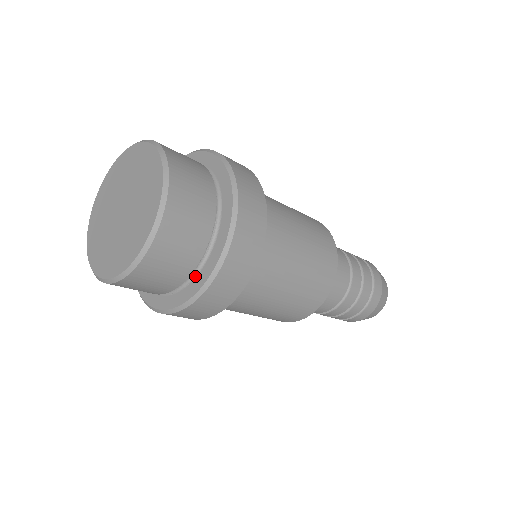
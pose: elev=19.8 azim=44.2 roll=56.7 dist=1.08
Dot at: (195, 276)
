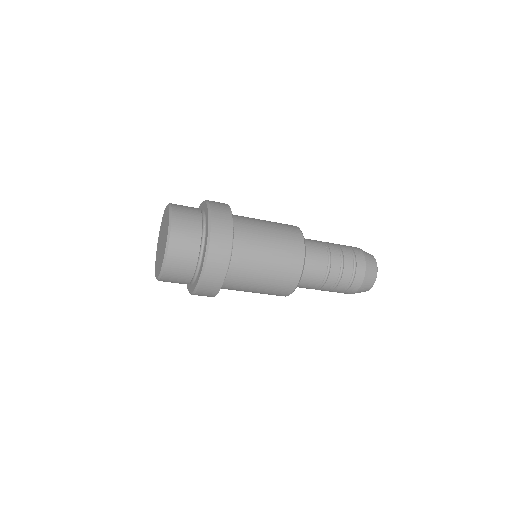
Dot at: (205, 239)
